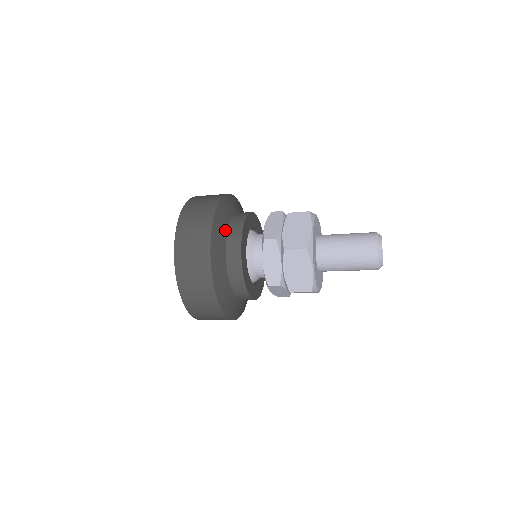
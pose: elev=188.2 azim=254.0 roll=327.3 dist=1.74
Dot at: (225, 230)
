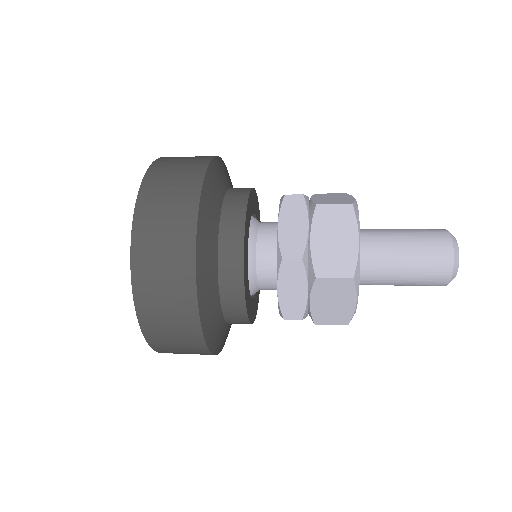
Dot at: (214, 239)
